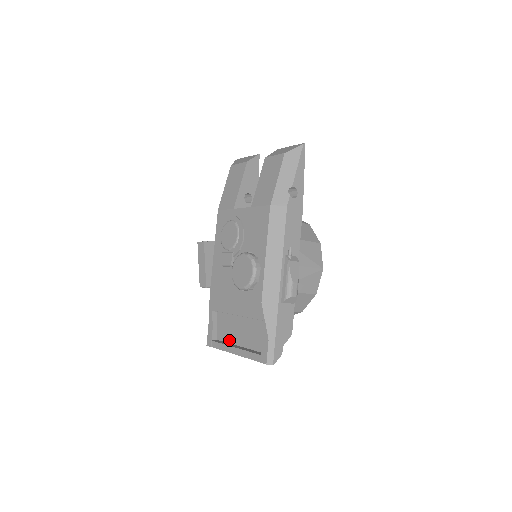
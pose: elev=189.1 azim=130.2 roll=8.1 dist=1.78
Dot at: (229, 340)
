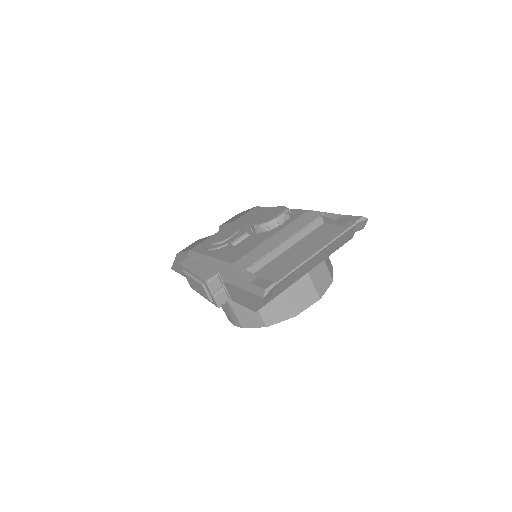
Dot at: occluded
